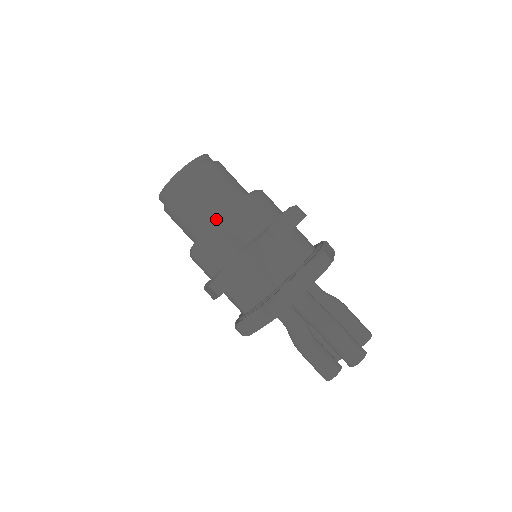
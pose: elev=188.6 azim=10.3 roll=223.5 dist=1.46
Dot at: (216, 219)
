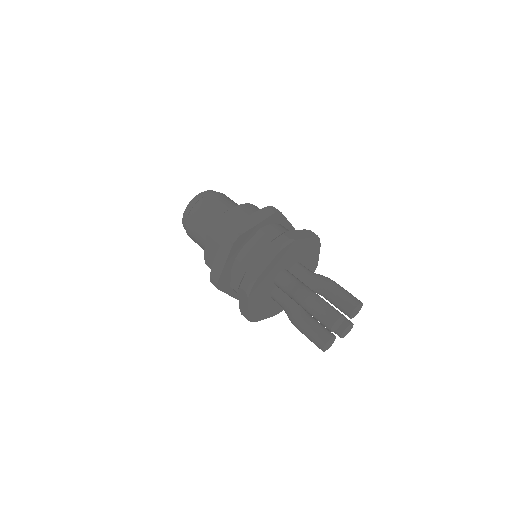
Dot at: occluded
